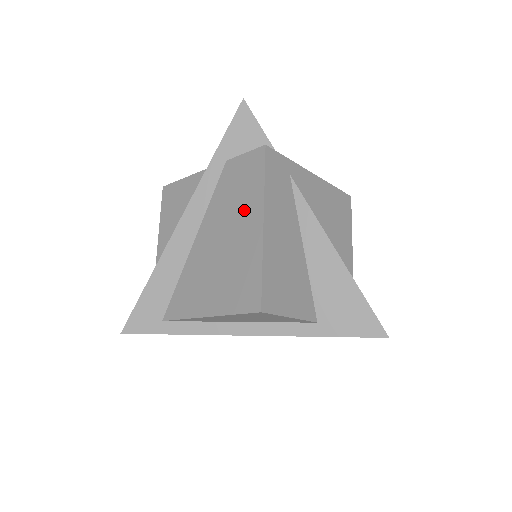
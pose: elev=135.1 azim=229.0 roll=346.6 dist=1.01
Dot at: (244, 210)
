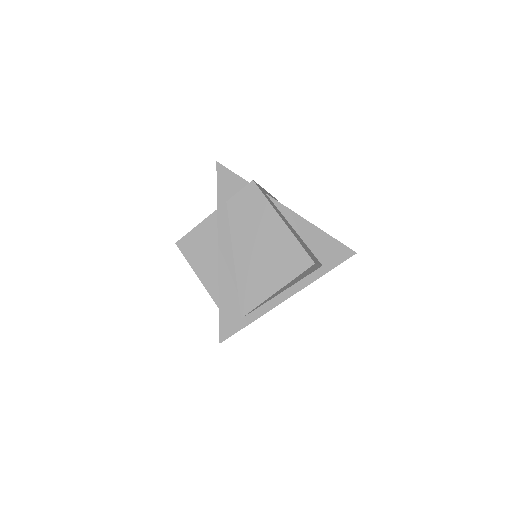
Dot at: (263, 221)
